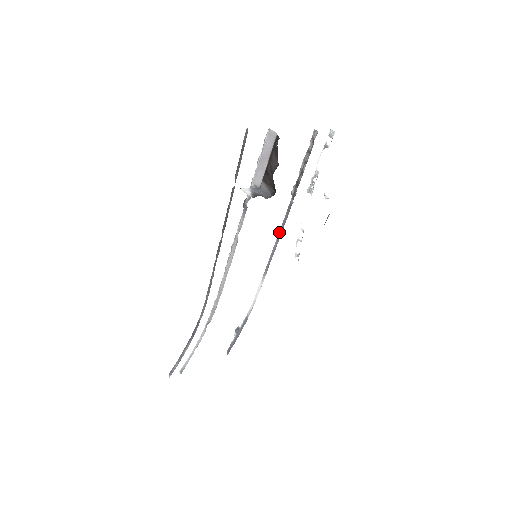
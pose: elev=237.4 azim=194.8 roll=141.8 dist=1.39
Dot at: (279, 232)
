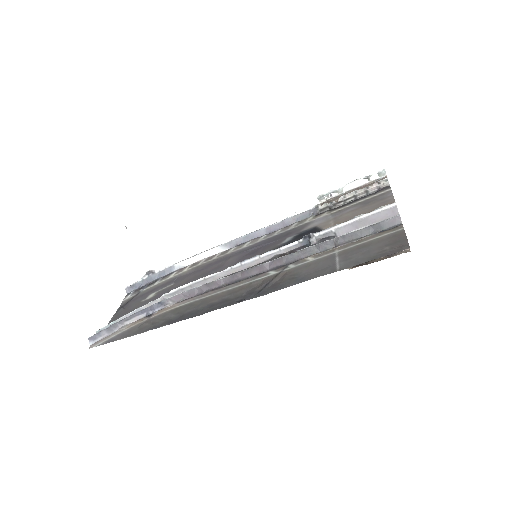
Dot at: (274, 225)
